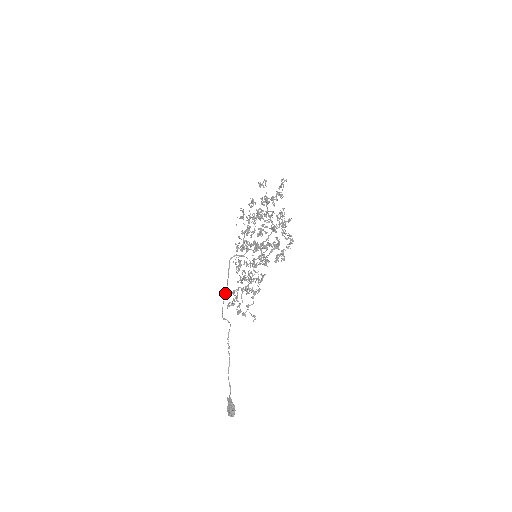
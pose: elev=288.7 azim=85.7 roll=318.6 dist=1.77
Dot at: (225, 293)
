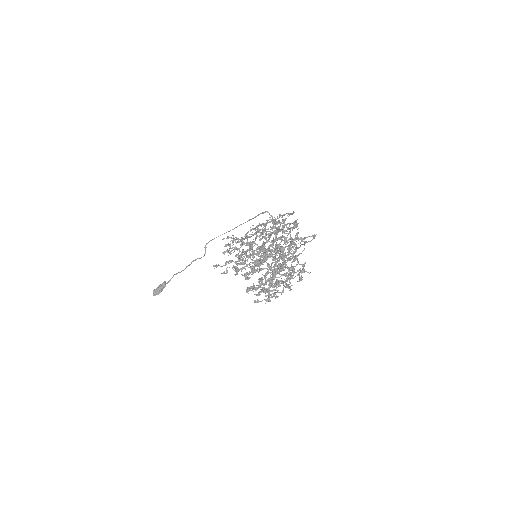
Dot at: occluded
